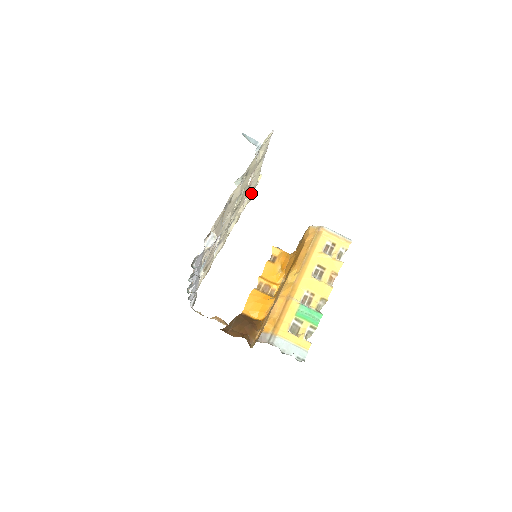
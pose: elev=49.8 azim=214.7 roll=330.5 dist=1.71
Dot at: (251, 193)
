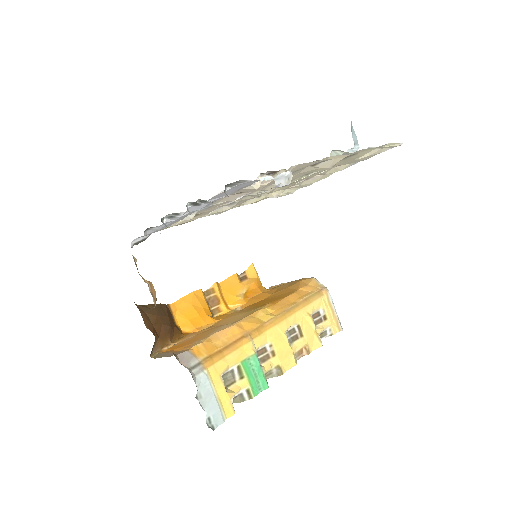
Dot at: (292, 189)
